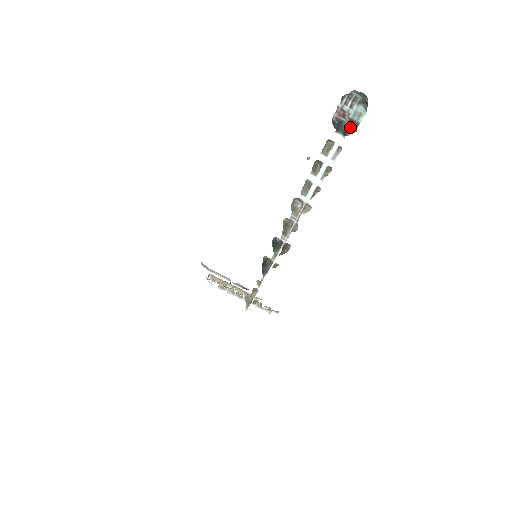
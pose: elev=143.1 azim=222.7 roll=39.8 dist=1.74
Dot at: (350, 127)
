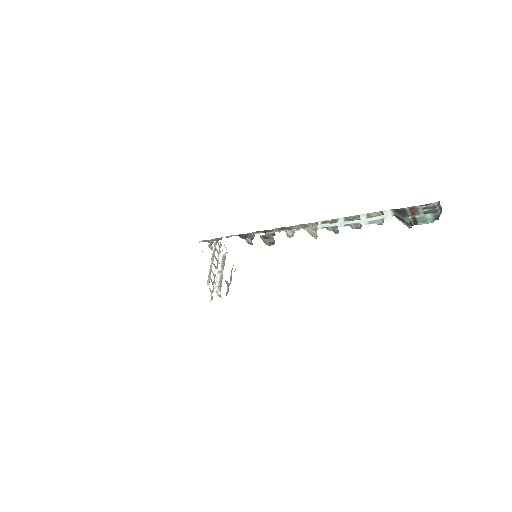
Dot at: (410, 225)
